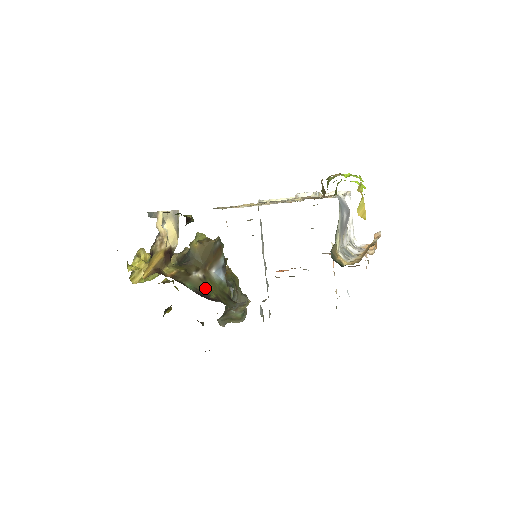
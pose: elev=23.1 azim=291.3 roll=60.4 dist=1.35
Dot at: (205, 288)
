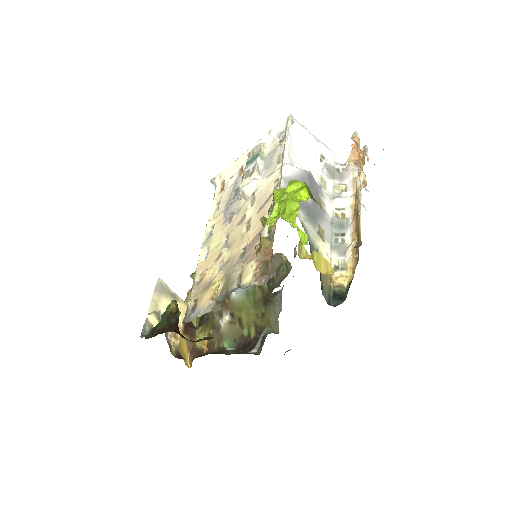
Dot at: (240, 330)
